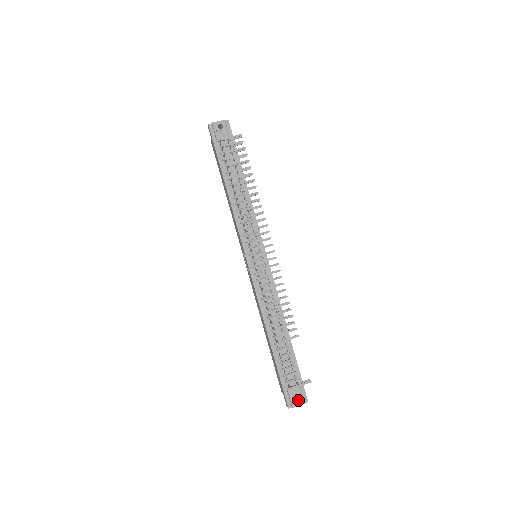
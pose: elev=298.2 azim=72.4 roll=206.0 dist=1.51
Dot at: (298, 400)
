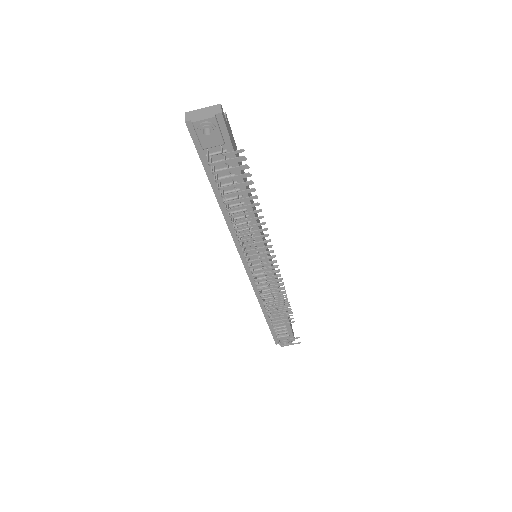
Dot at: occluded
